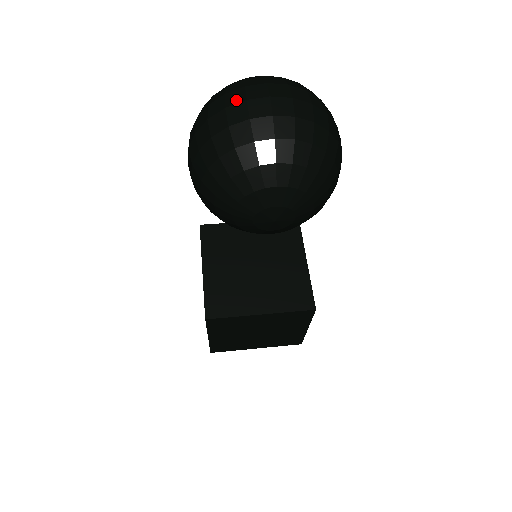
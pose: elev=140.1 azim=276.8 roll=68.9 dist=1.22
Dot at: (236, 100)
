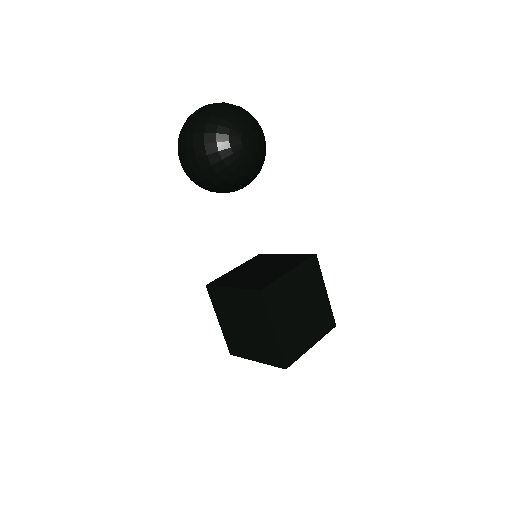
Dot at: (195, 112)
